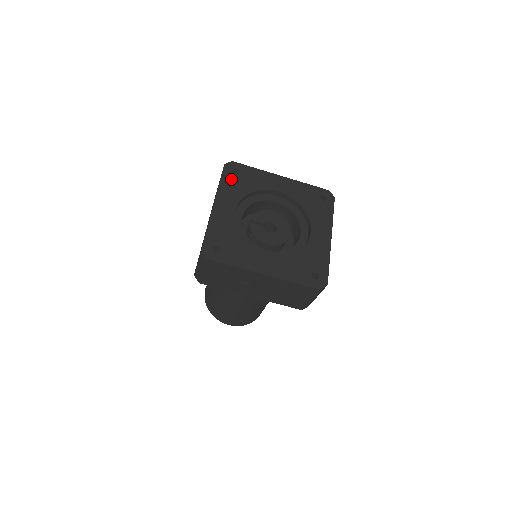
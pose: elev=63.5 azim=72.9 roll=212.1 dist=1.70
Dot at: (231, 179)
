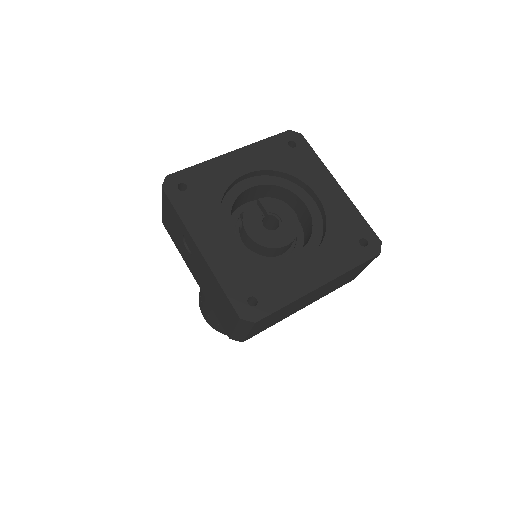
Dot at: (279, 146)
